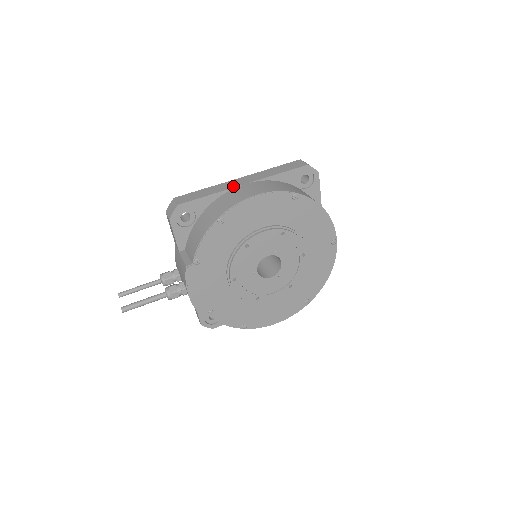
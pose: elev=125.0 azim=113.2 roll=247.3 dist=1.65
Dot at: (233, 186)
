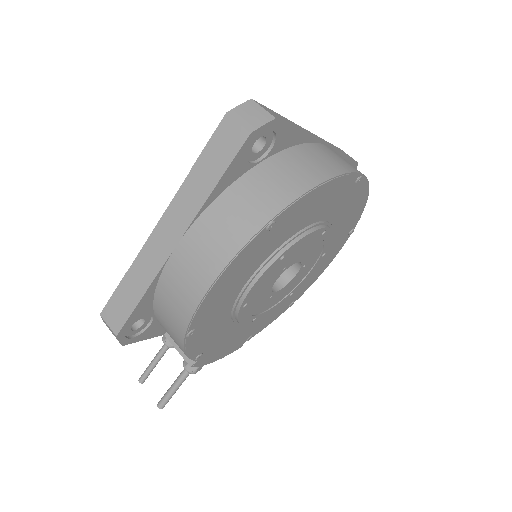
Dot at: (162, 259)
